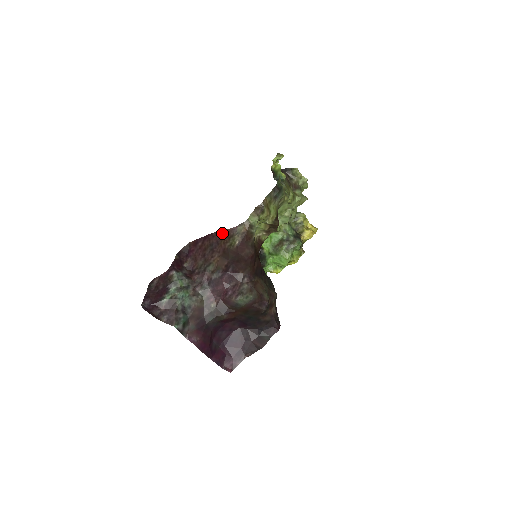
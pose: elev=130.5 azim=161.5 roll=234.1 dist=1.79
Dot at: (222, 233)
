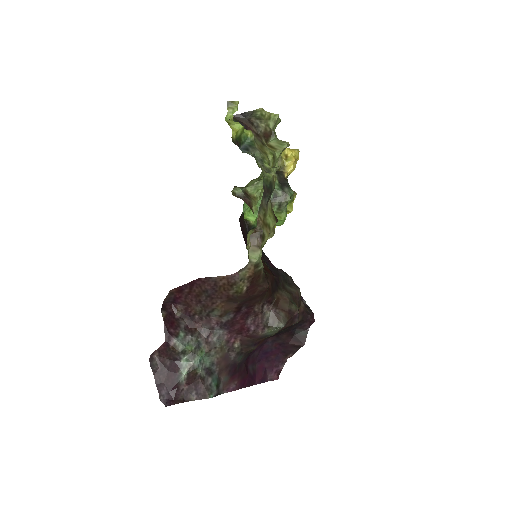
Dot at: (216, 280)
